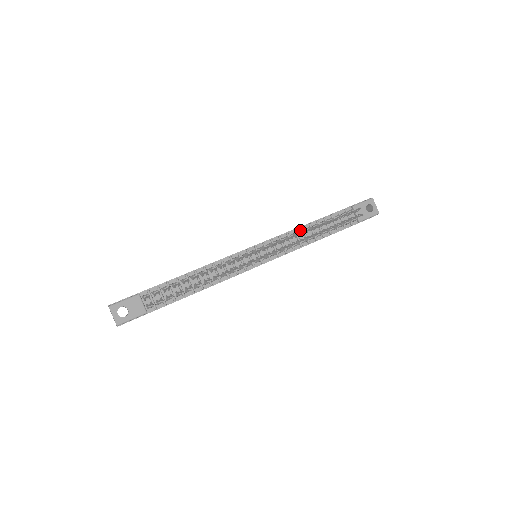
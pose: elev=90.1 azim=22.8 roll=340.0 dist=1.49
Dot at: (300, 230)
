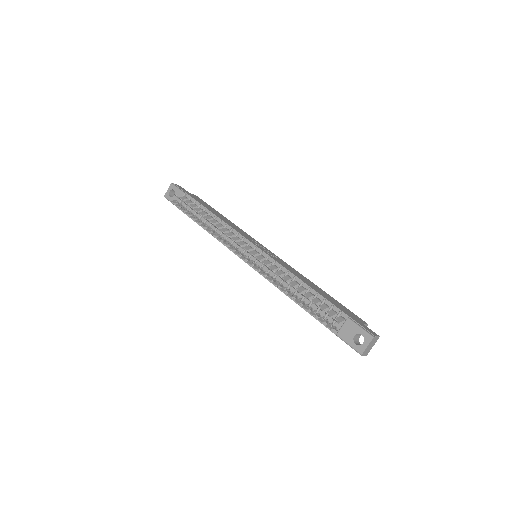
Dot at: (292, 277)
